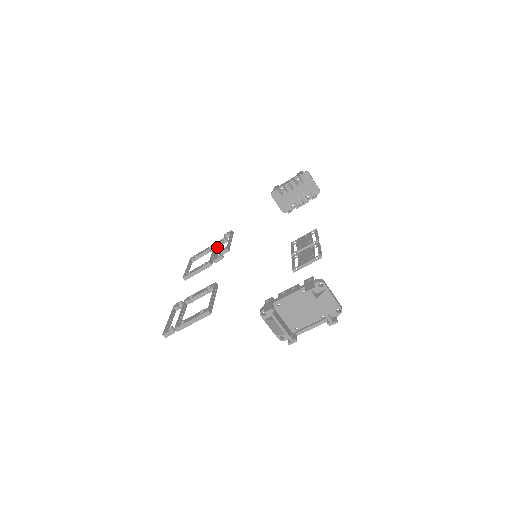
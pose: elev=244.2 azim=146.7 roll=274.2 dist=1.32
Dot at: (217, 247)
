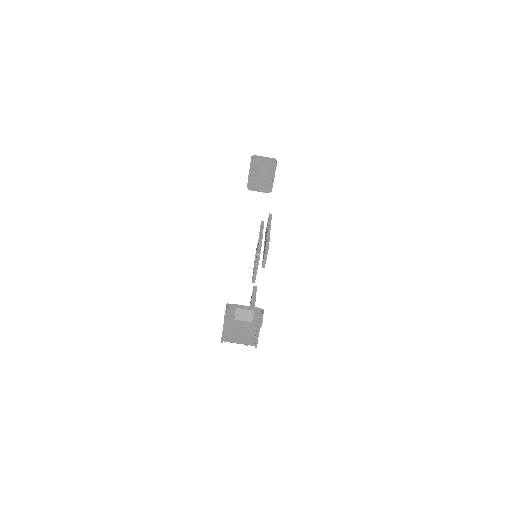
Dot at: occluded
